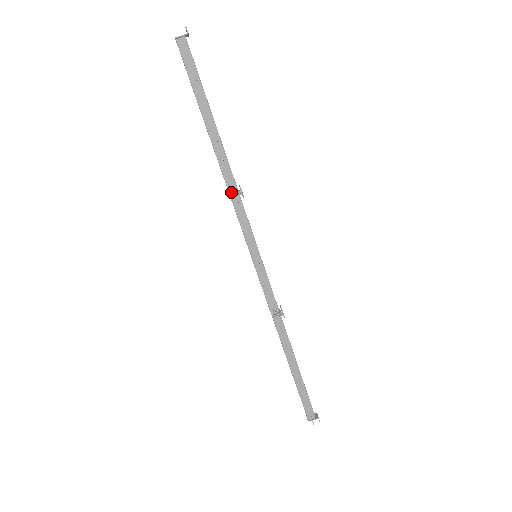
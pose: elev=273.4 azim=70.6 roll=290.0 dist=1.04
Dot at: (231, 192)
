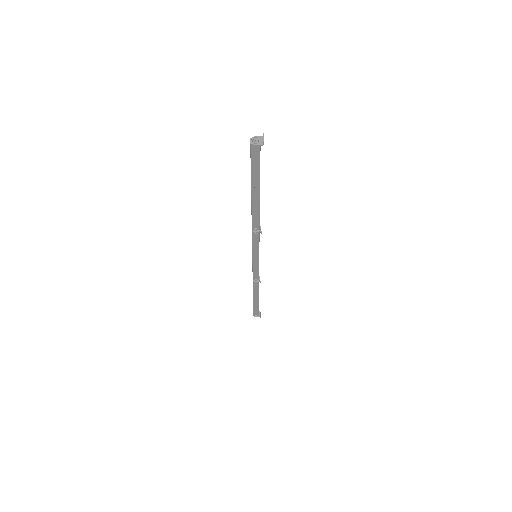
Dot at: (254, 229)
